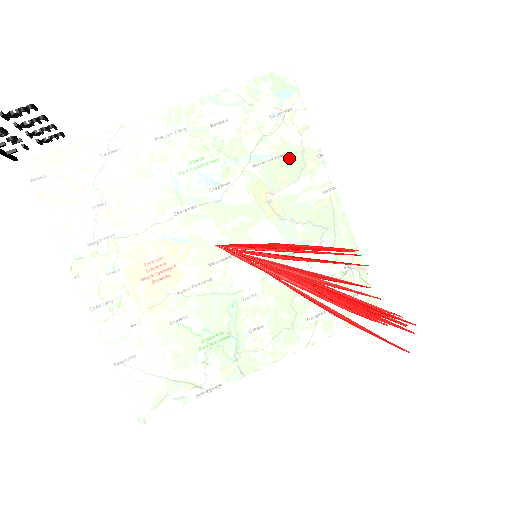
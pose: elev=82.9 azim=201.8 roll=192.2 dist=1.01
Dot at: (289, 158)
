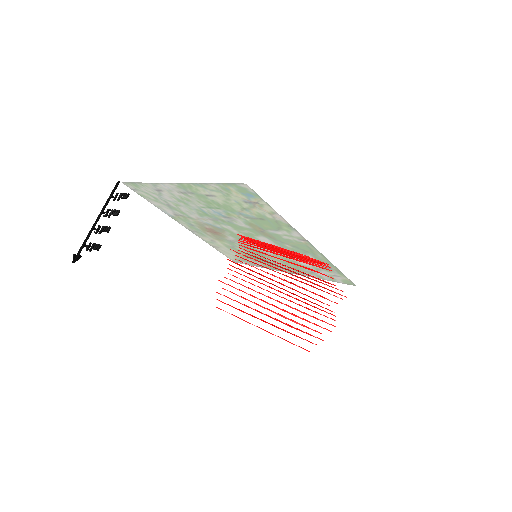
Dot at: (267, 221)
